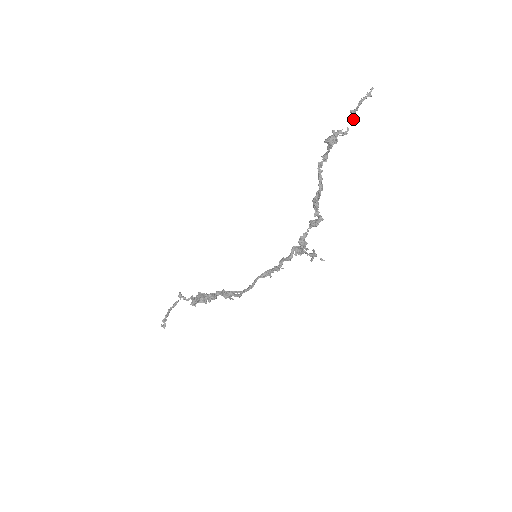
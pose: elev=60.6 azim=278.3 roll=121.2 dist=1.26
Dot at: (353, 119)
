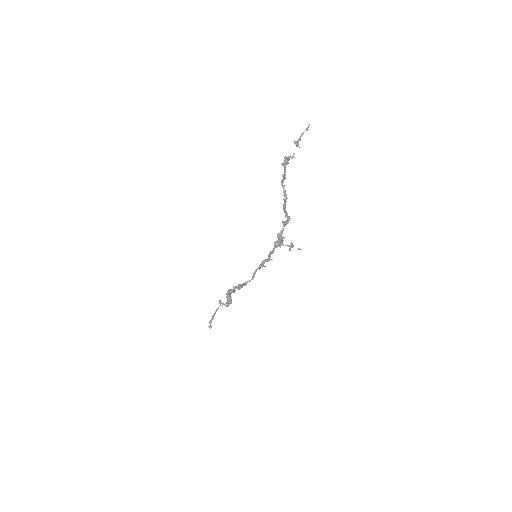
Dot at: occluded
